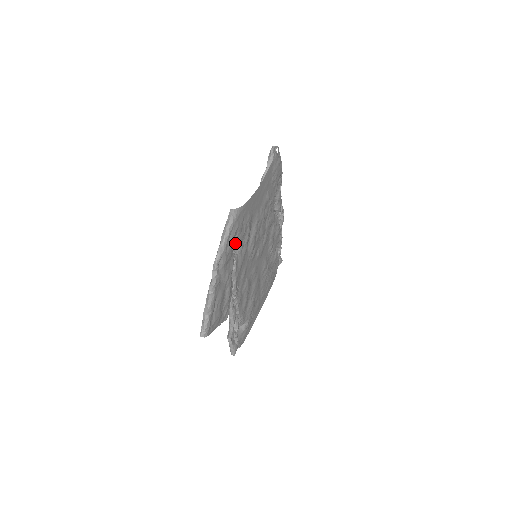
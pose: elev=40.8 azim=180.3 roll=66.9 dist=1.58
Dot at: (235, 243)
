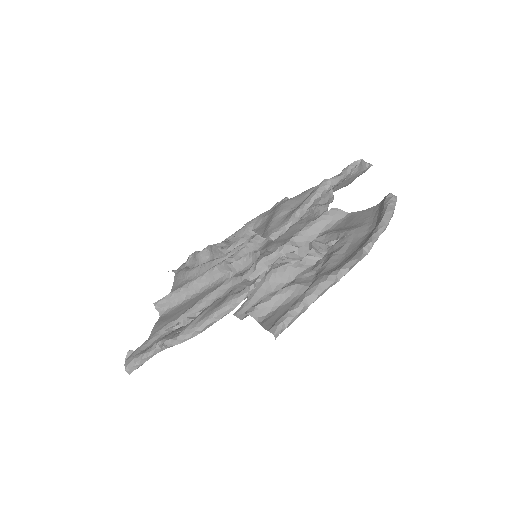
Dot at: (352, 234)
